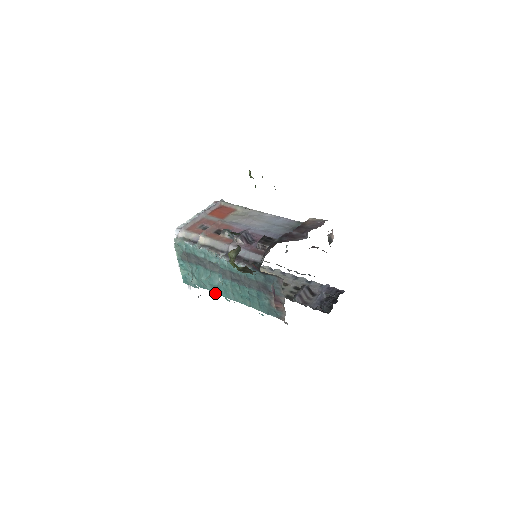
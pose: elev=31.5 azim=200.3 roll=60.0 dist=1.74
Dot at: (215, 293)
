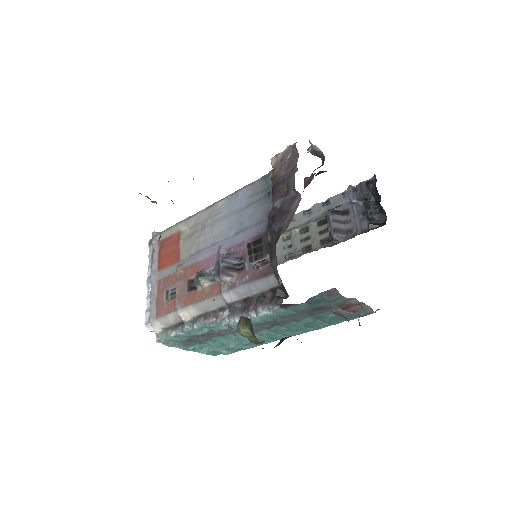
Dot at: occluded
